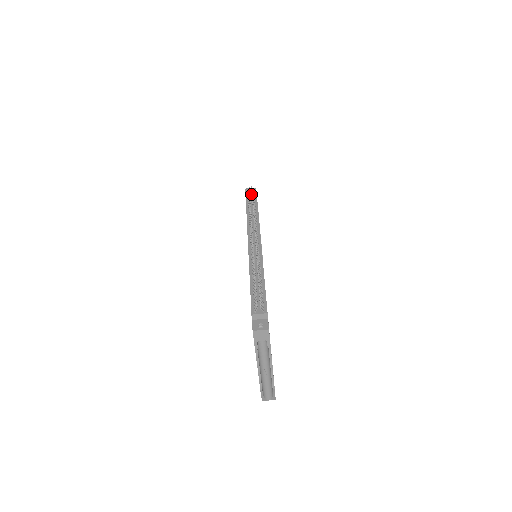
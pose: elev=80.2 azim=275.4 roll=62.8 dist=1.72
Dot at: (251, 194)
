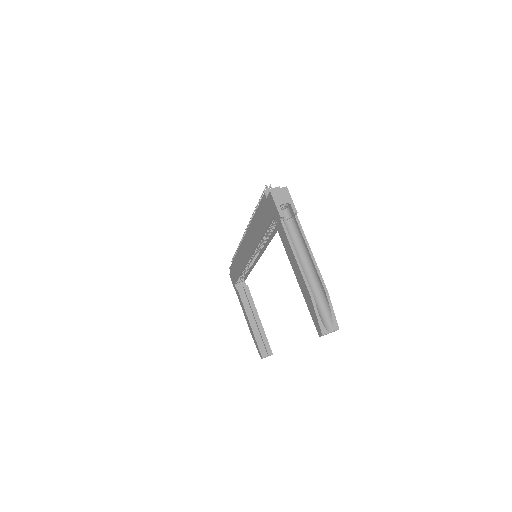
Dot at: occluded
